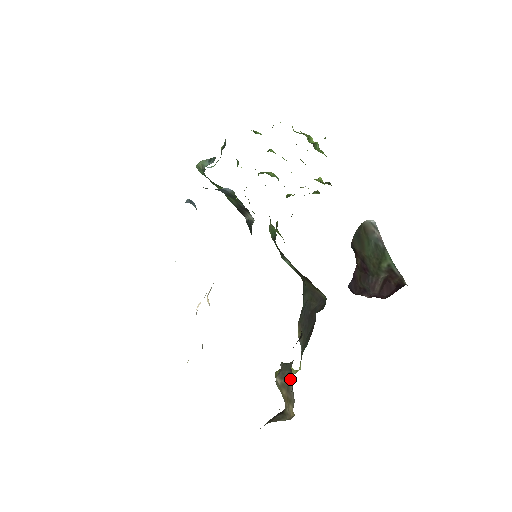
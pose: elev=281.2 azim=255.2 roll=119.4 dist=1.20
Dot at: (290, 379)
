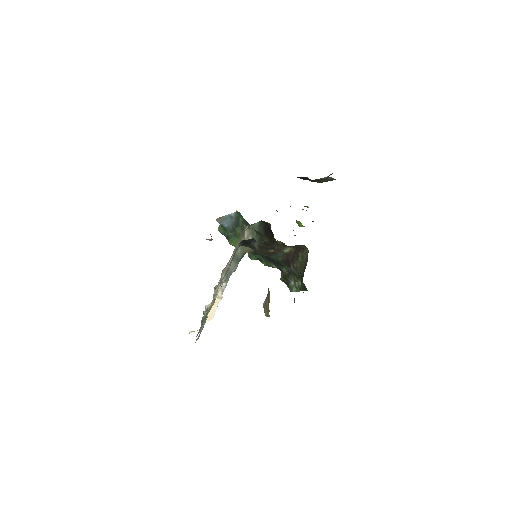
Dot at: occluded
